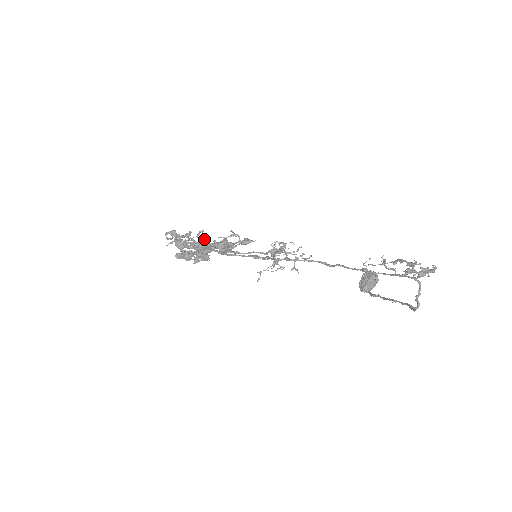
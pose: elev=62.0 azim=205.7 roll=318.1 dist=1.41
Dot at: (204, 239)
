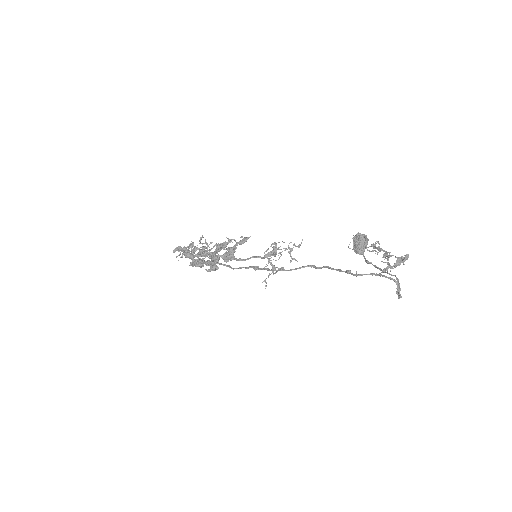
Dot at: (207, 243)
